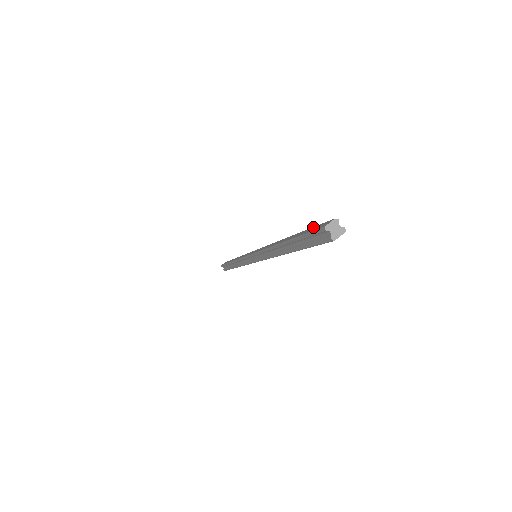
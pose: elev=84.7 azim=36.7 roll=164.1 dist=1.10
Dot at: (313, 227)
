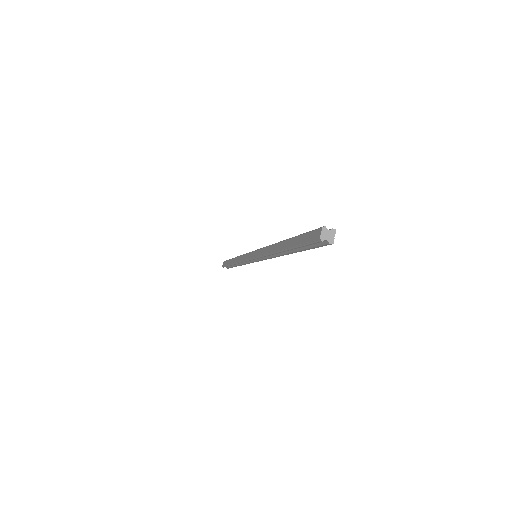
Dot at: (304, 235)
